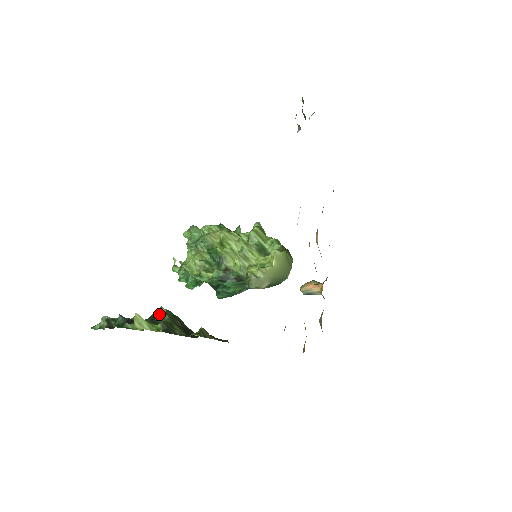
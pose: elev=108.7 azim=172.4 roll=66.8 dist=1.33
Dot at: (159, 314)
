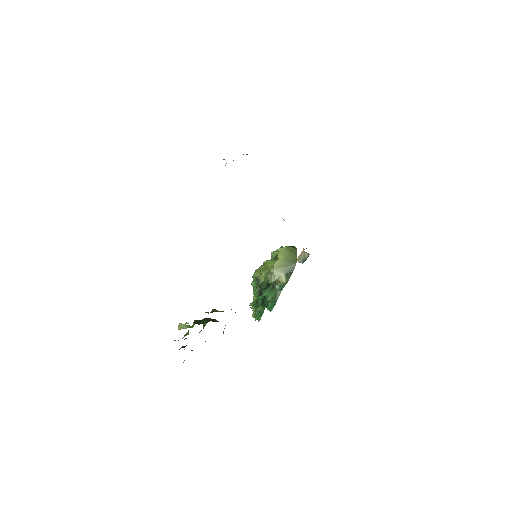
Dot at: (204, 324)
